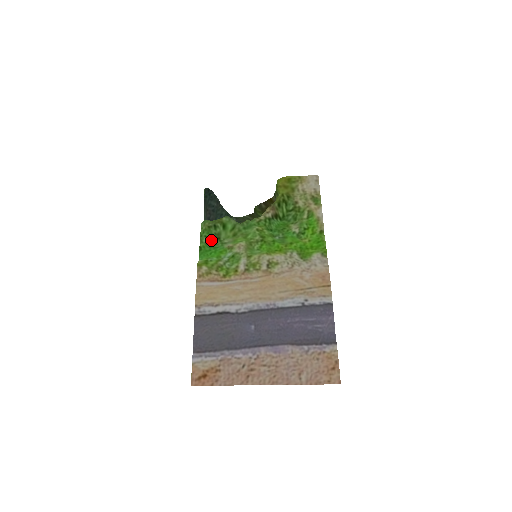
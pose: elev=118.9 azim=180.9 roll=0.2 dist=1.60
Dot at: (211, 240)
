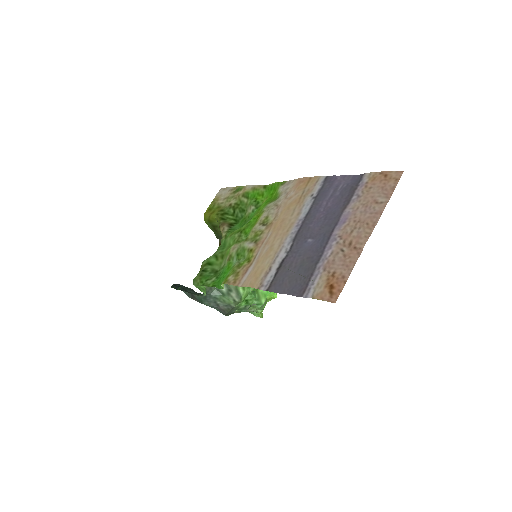
Dot at: (213, 277)
